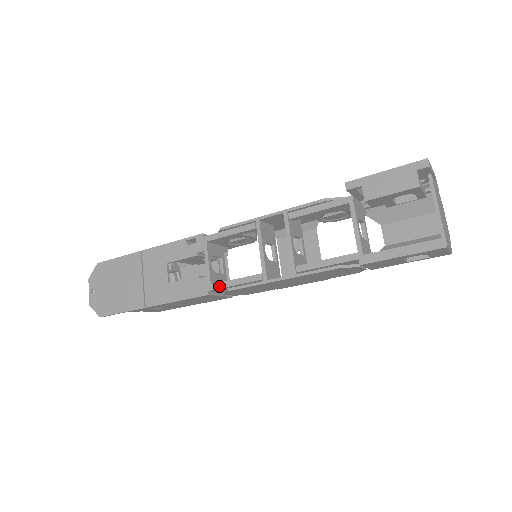
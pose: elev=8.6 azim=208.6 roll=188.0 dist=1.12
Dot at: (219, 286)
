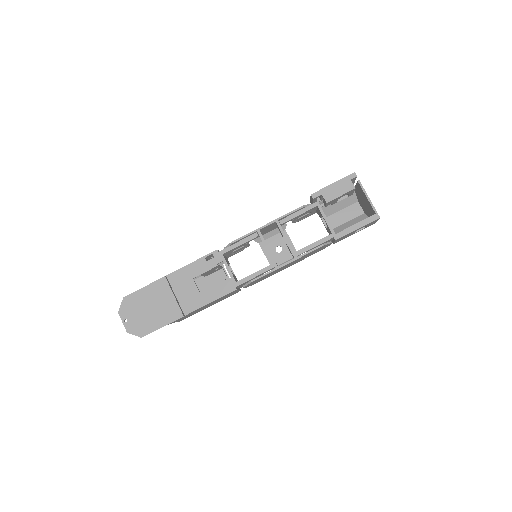
Dot at: (243, 281)
